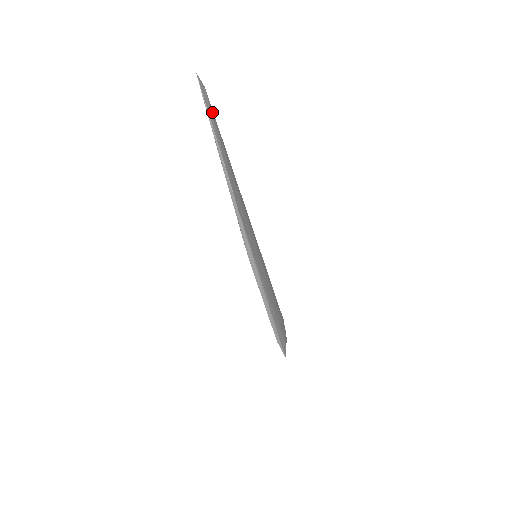
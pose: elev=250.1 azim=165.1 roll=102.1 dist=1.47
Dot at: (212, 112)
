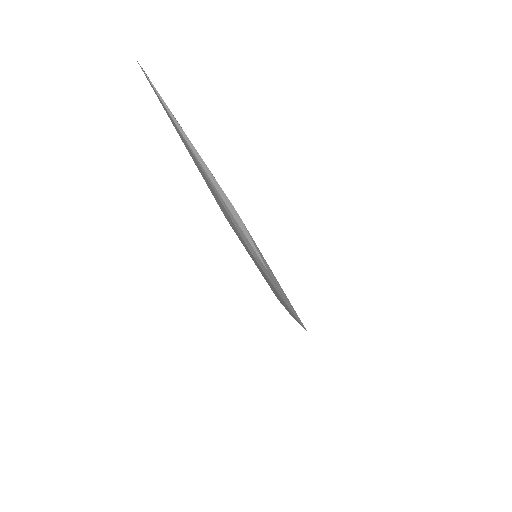
Dot at: occluded
